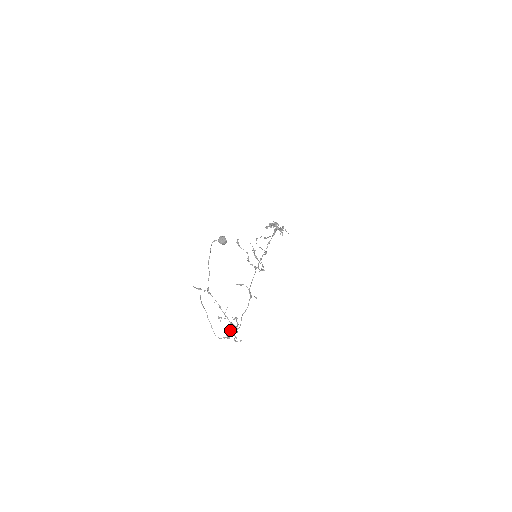
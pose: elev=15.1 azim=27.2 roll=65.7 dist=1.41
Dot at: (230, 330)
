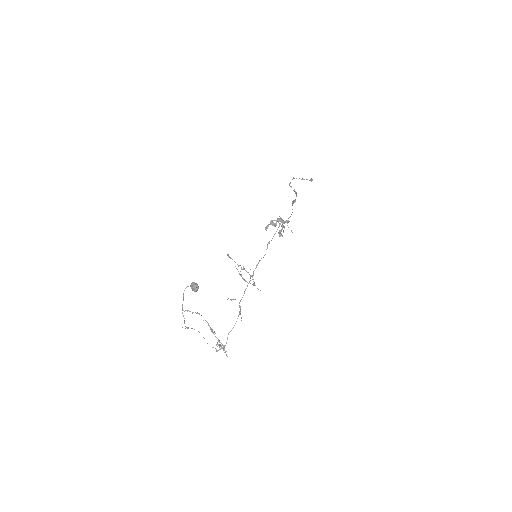
Dot at: (217, 346)
